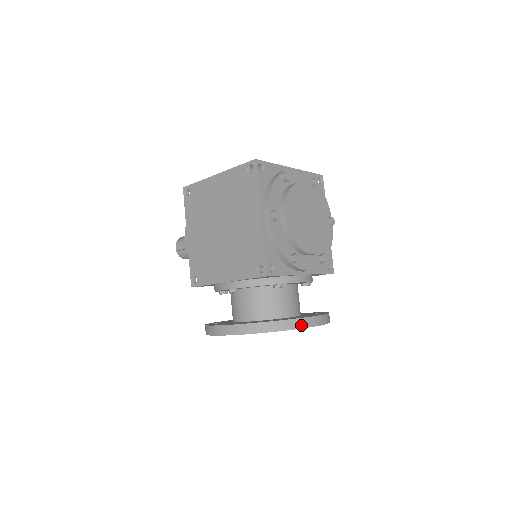
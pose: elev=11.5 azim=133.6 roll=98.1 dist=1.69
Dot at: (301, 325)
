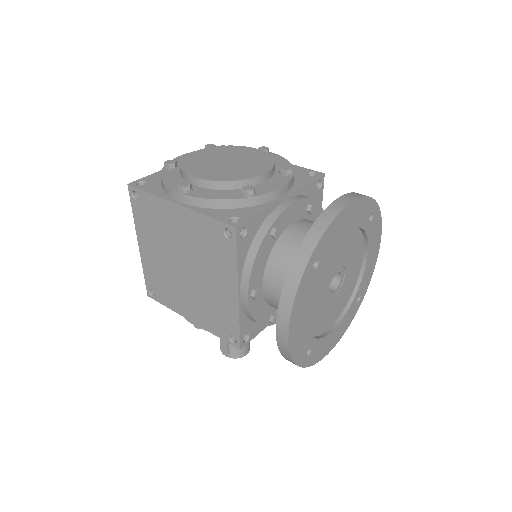
Dot at: (328, 220)
